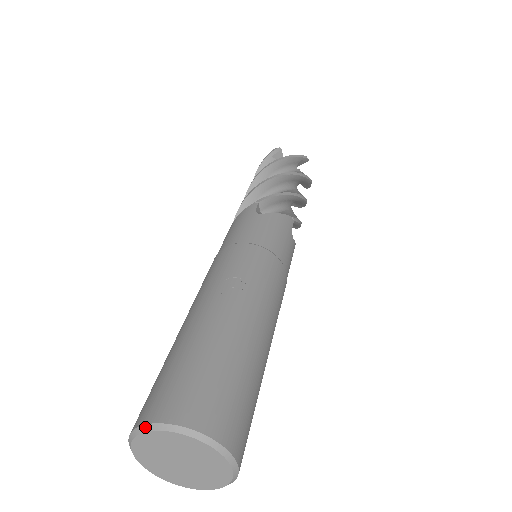
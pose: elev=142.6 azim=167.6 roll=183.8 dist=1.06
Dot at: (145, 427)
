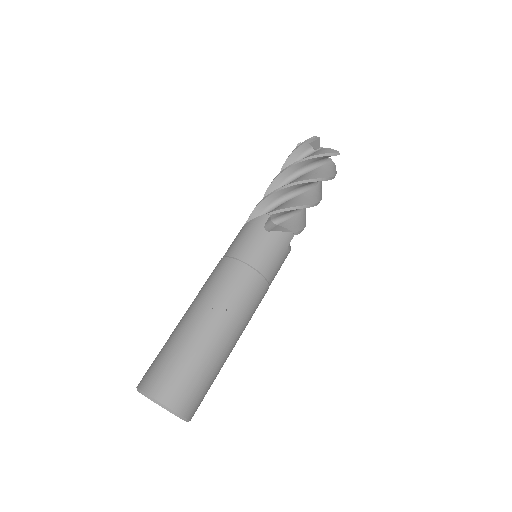
Dot at: (144, 394)
